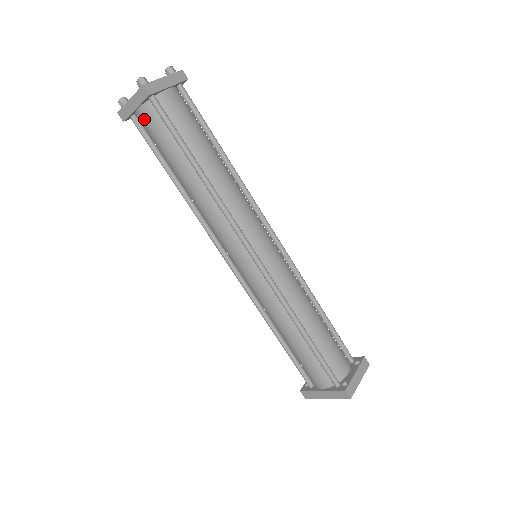
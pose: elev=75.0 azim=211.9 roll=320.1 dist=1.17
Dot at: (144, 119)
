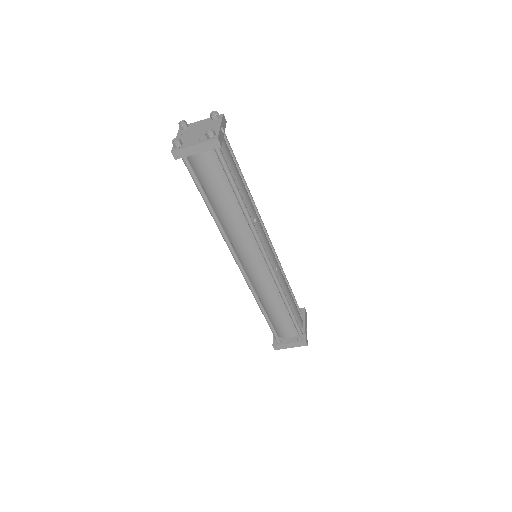
Dot at: occluded
